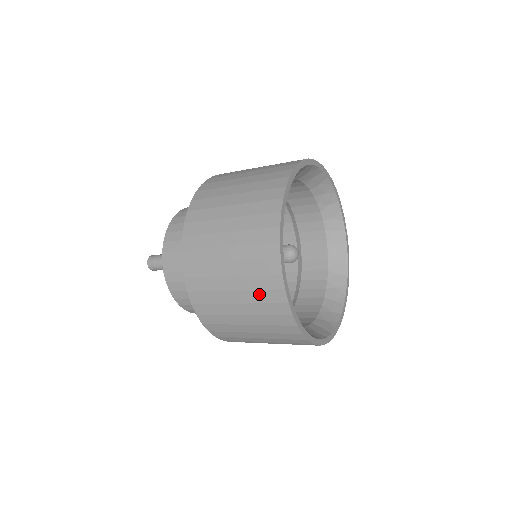
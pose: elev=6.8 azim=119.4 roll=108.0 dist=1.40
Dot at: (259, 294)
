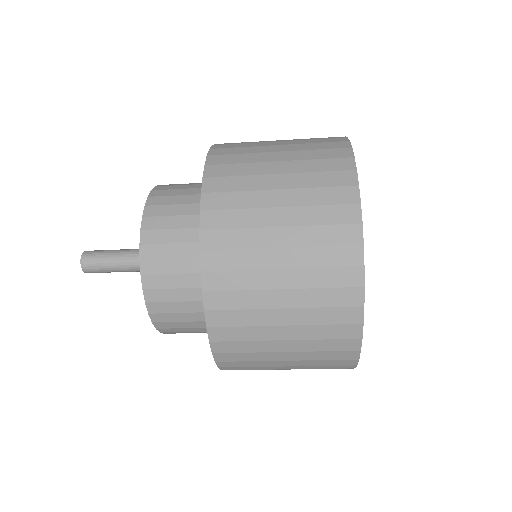
Dot at: (323, 343)
